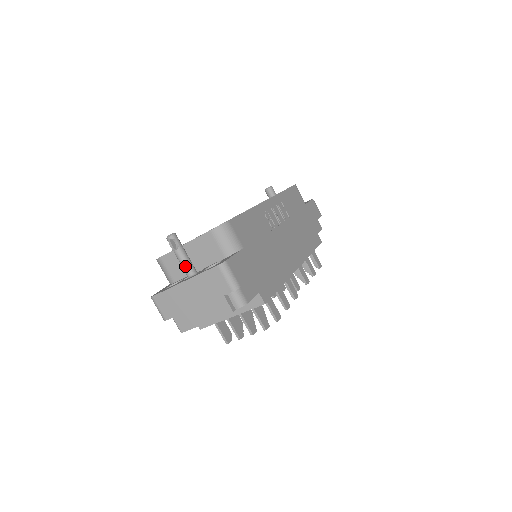
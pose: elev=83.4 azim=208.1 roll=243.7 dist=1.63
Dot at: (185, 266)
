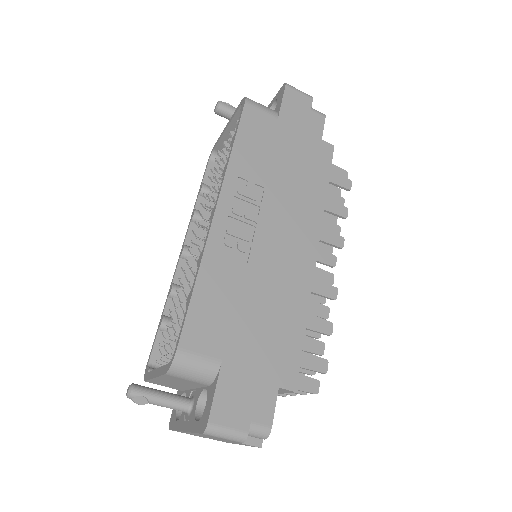
Dot at: occluded
